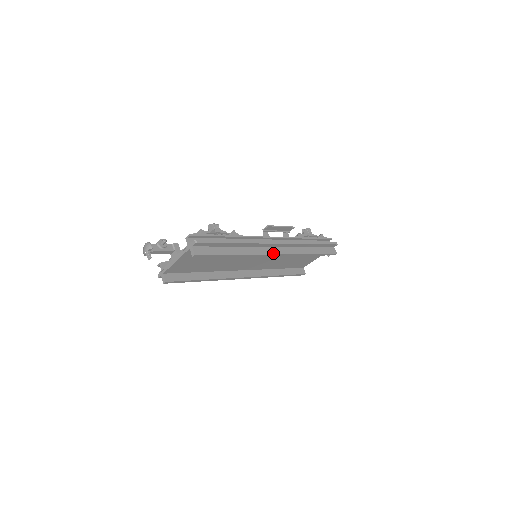
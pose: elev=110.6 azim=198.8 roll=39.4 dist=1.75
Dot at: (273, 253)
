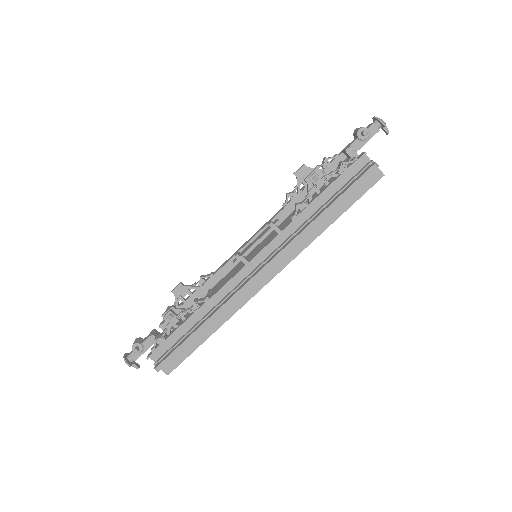
Dot at: (265, 283)
